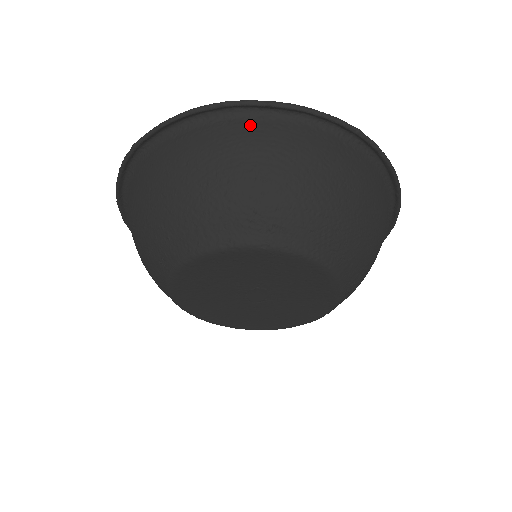
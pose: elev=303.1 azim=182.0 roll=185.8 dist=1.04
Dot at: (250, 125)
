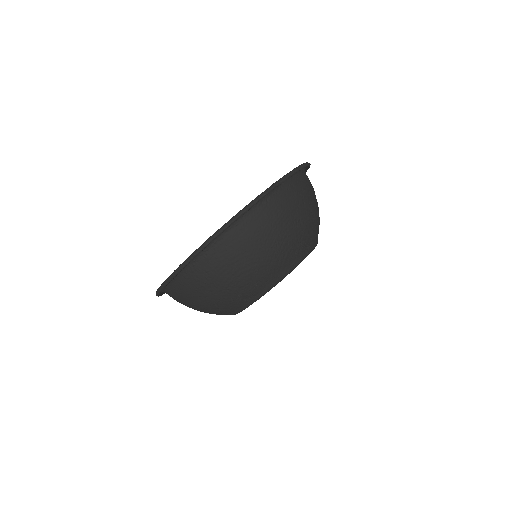
Dot at: (279, 196)
